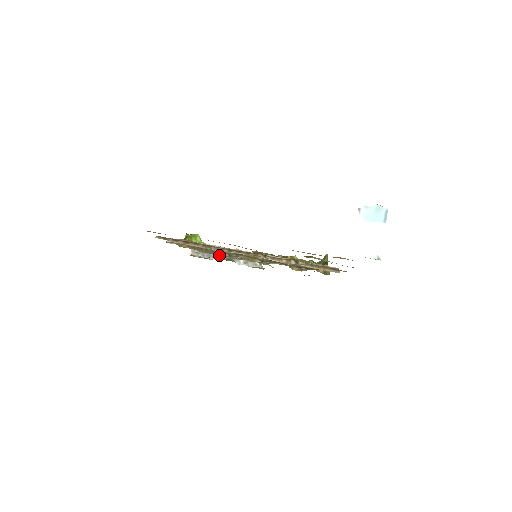
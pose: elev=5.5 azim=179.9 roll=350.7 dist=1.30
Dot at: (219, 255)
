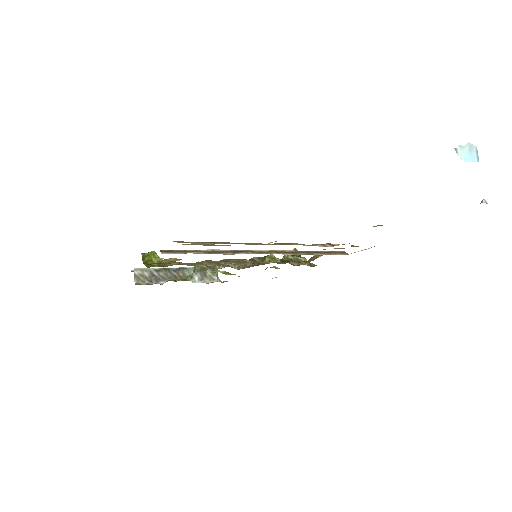
Dot at: (169, 277)
